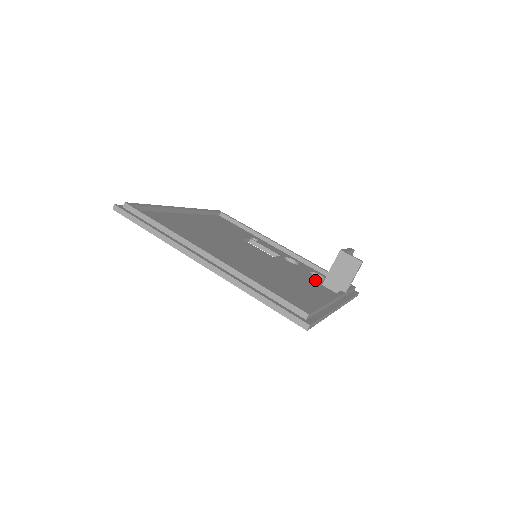
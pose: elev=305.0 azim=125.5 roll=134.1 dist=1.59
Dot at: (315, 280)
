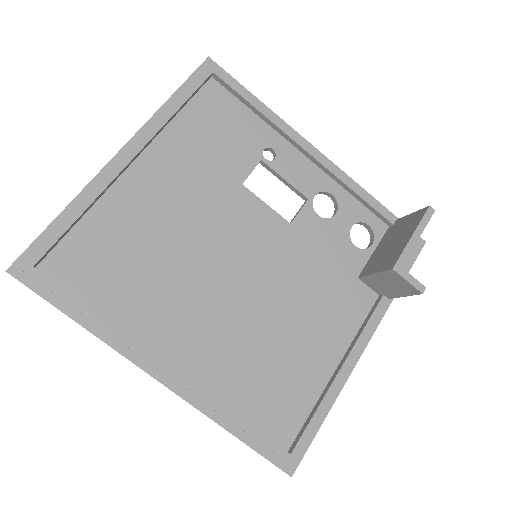
Dot at: (350, 267)
